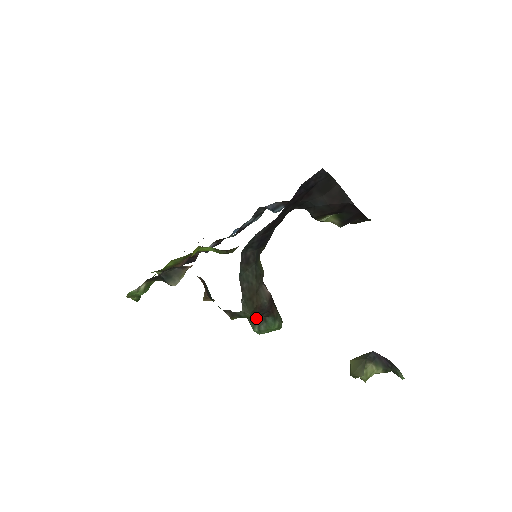
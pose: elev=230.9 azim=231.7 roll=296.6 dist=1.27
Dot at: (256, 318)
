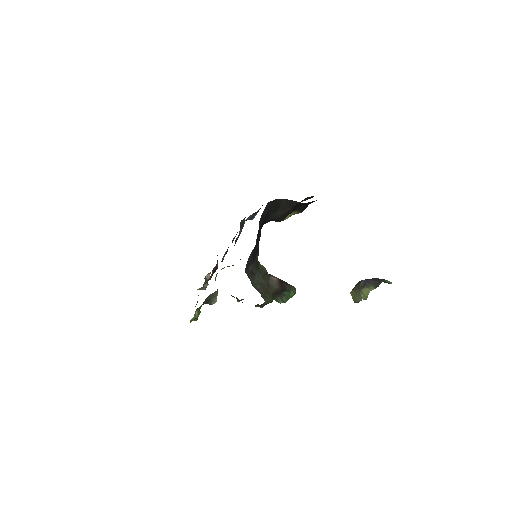
Dot at: (277, 297)
